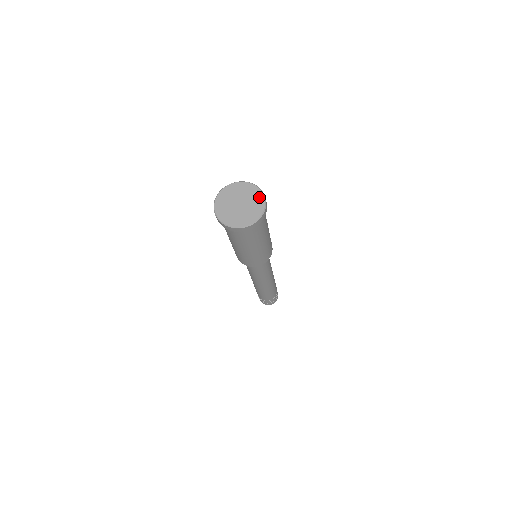
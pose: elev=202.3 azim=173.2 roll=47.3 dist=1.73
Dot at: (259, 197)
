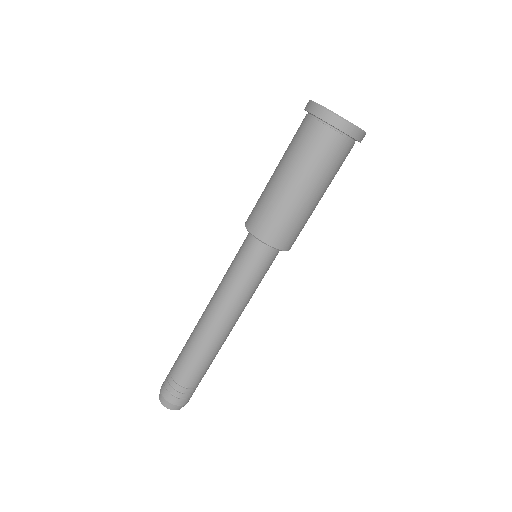
Dot at: occluded
